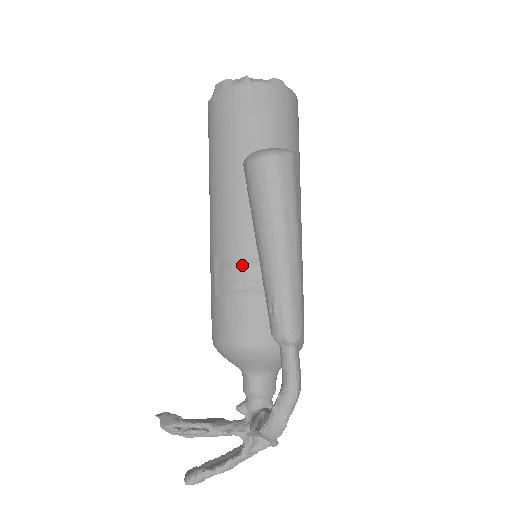
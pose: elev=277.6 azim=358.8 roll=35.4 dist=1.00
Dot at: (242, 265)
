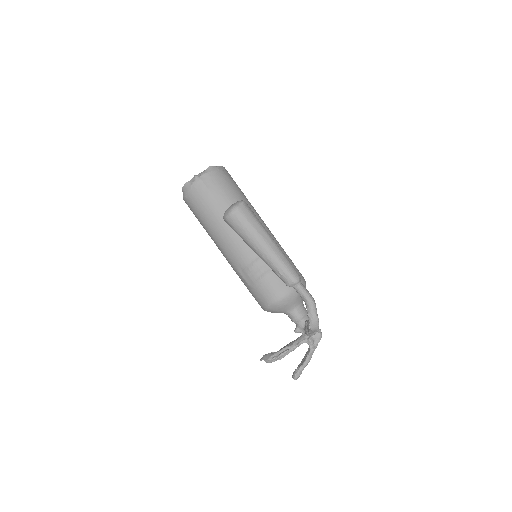
Dot at: (253, 264)
